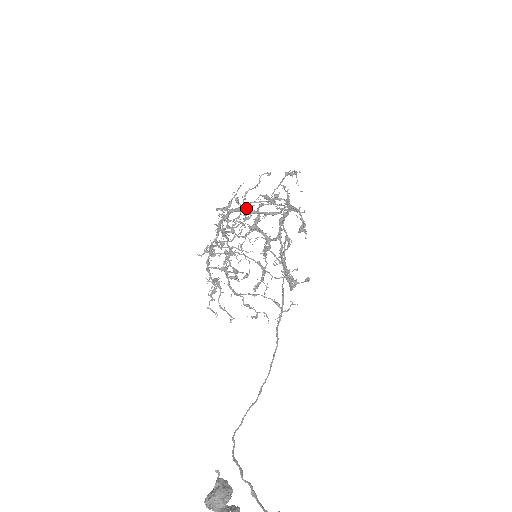
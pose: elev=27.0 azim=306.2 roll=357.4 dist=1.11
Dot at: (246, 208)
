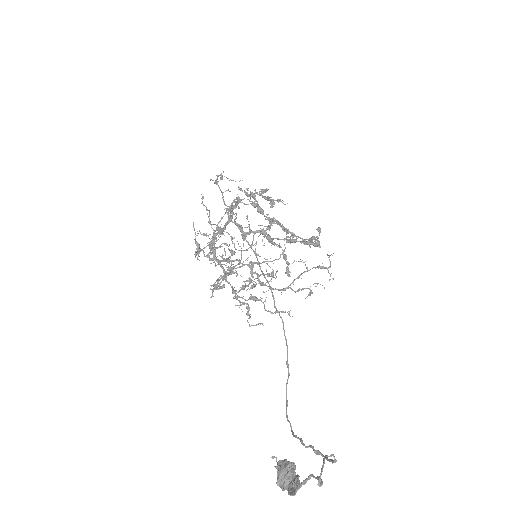
Dot at: (216, 233)
